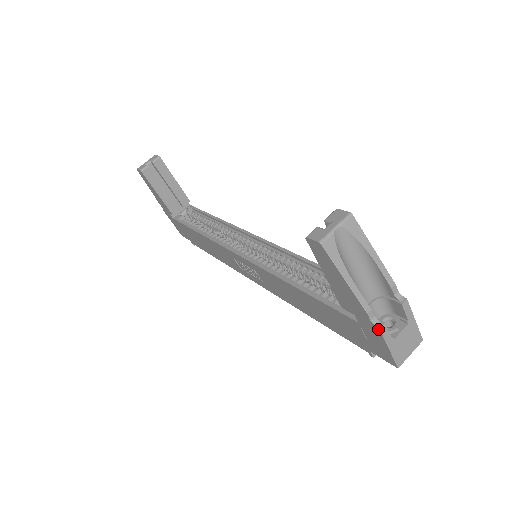
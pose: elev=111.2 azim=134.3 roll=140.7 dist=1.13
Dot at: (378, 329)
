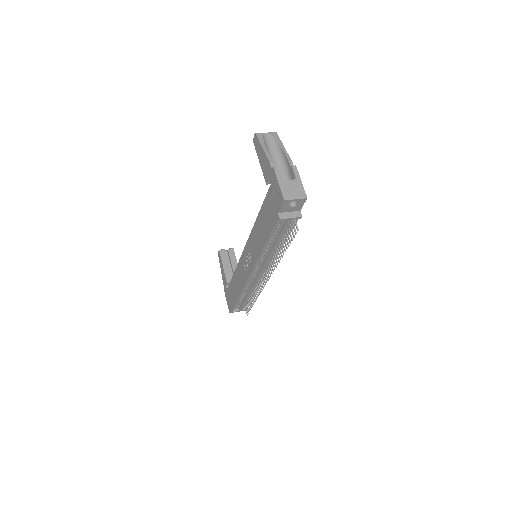
Dot at: (273, 169)
